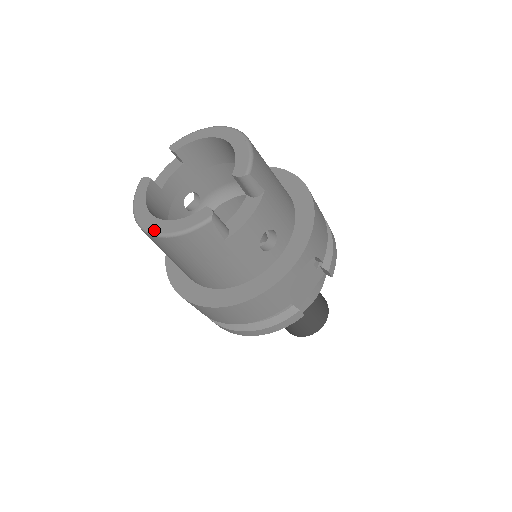
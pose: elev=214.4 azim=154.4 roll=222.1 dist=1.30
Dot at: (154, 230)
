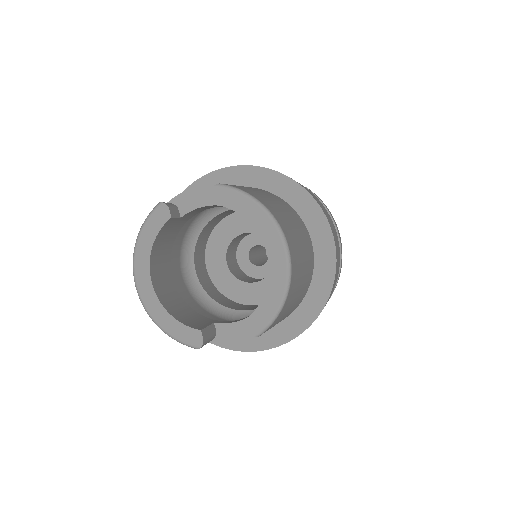
Dot at: (144, 301)
